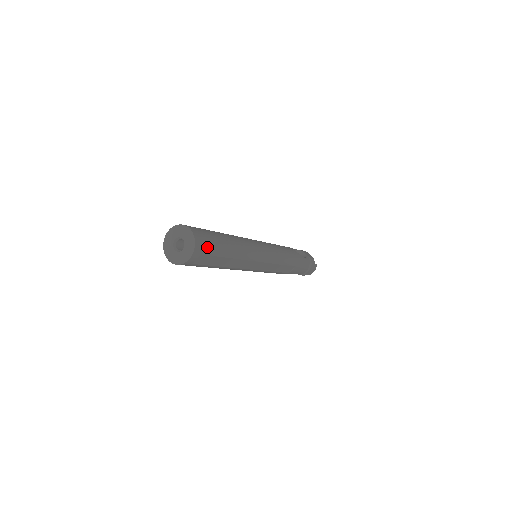
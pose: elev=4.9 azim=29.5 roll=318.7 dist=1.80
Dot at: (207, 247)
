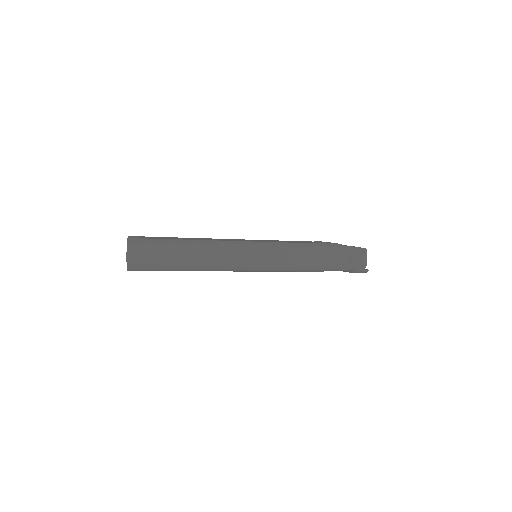
Dot at: (147, 268)
